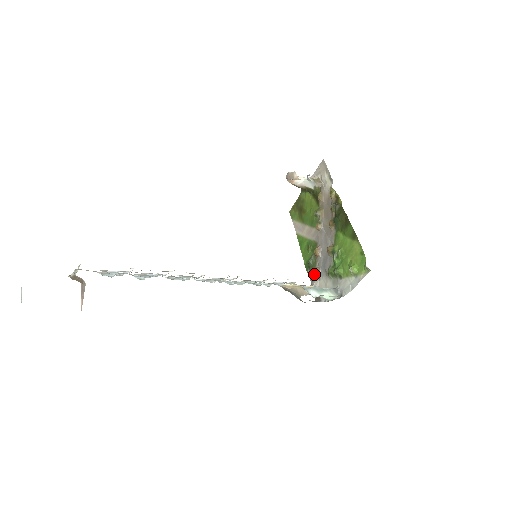
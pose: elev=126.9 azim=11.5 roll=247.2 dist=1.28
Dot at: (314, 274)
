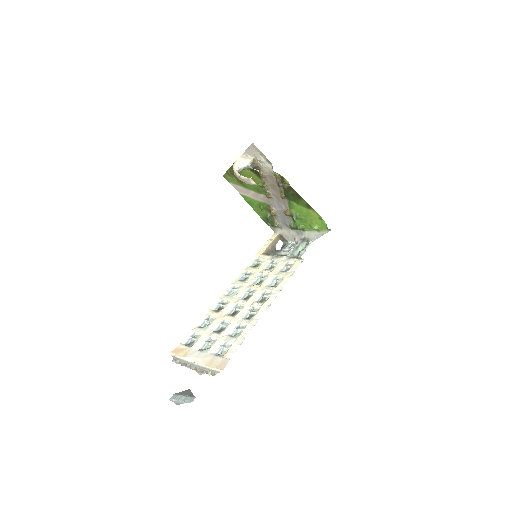
Dot at: (275, 226)
